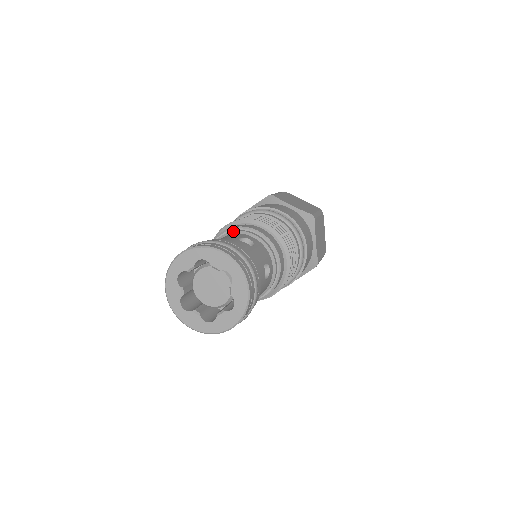
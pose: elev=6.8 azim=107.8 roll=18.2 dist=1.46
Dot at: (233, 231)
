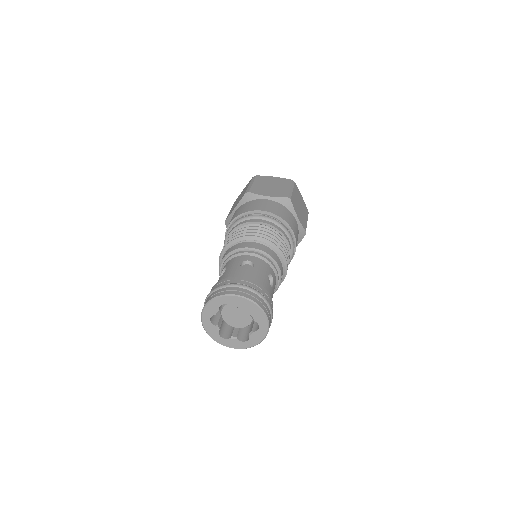
Dot at: (233, 255)
